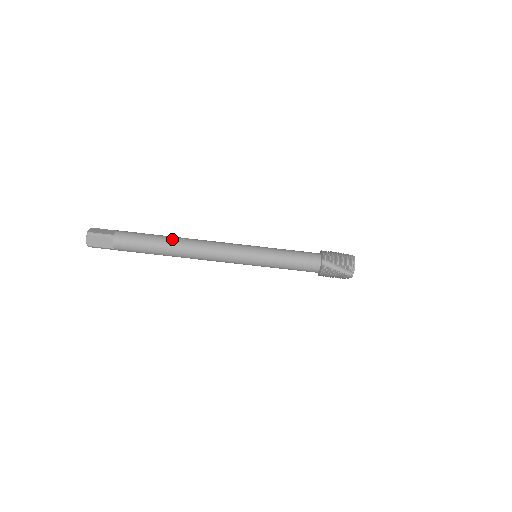
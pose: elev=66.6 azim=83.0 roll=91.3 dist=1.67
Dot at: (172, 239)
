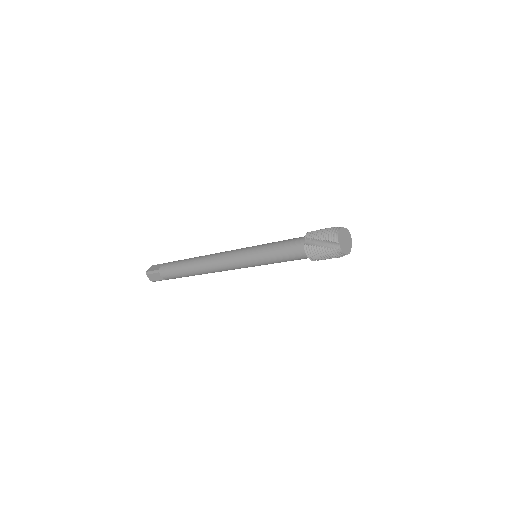
Dot at: (195, 274)
